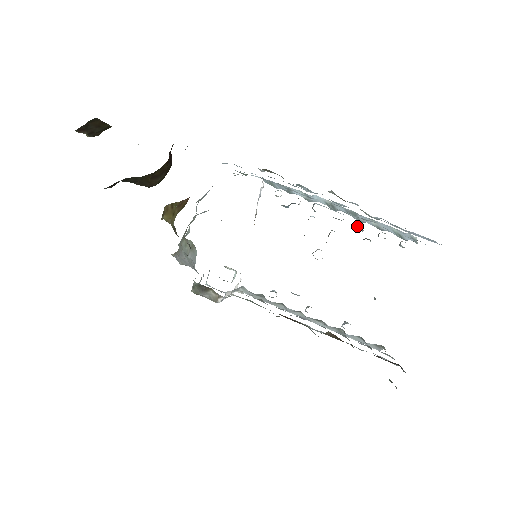
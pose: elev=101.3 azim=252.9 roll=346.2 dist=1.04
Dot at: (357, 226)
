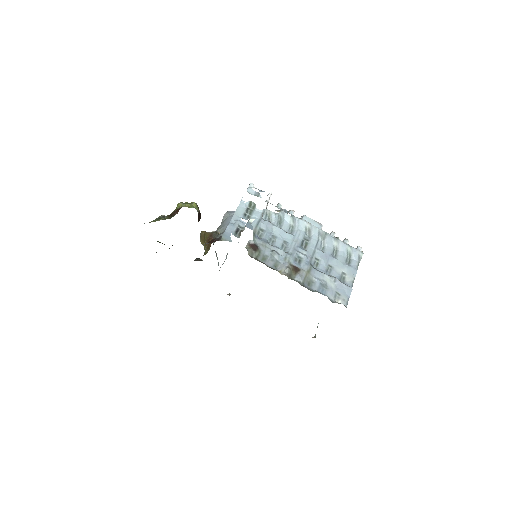
Dot at: (330, 233)
